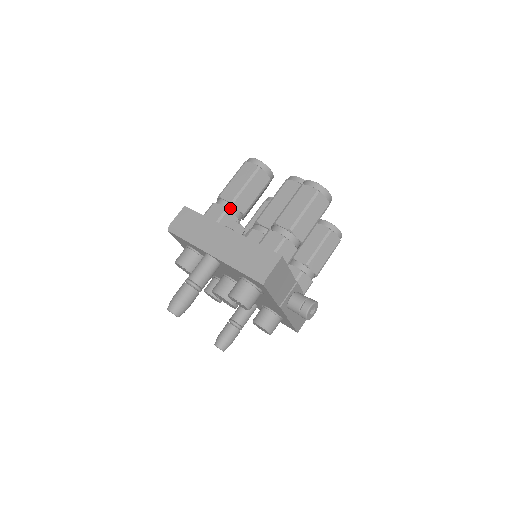
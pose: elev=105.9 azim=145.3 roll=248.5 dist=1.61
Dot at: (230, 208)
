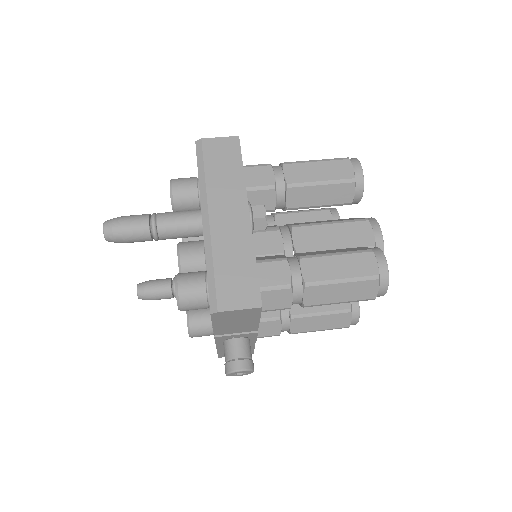
Dot at: (280, 188)
